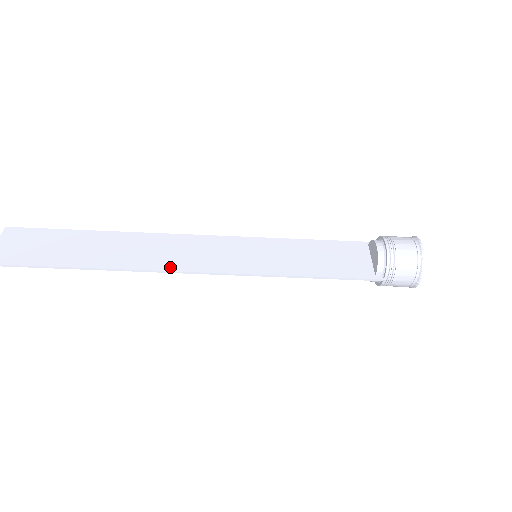
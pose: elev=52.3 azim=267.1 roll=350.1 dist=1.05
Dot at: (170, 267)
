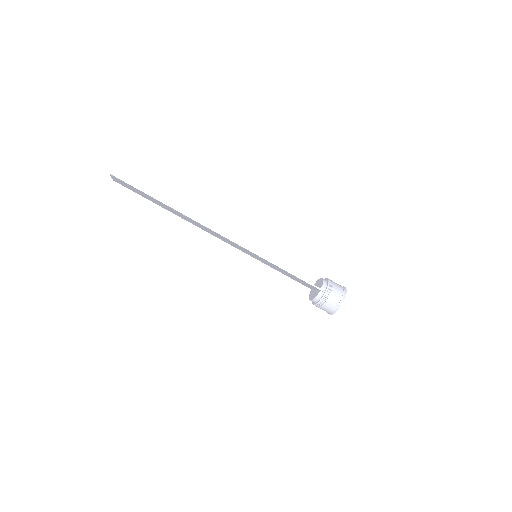
Dot at: (213, 229)
